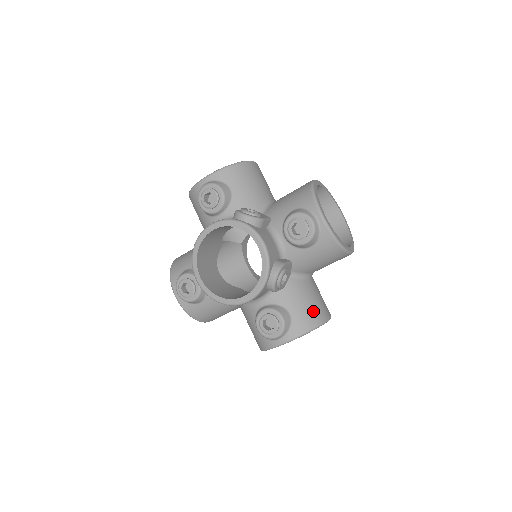
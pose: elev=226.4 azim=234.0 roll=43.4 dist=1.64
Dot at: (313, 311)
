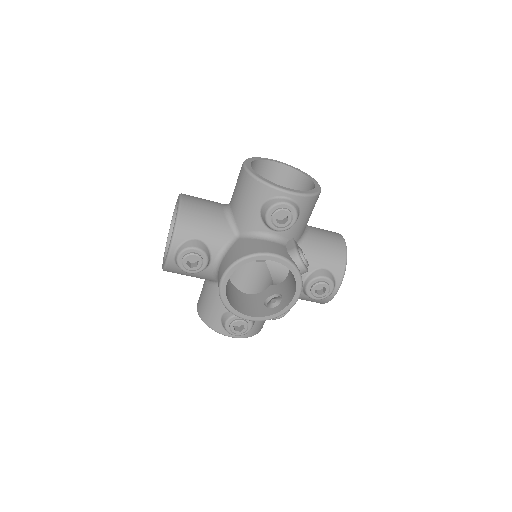
Dot at: occluded
